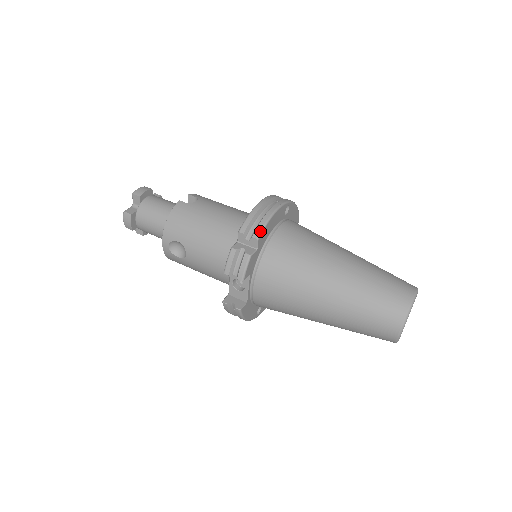
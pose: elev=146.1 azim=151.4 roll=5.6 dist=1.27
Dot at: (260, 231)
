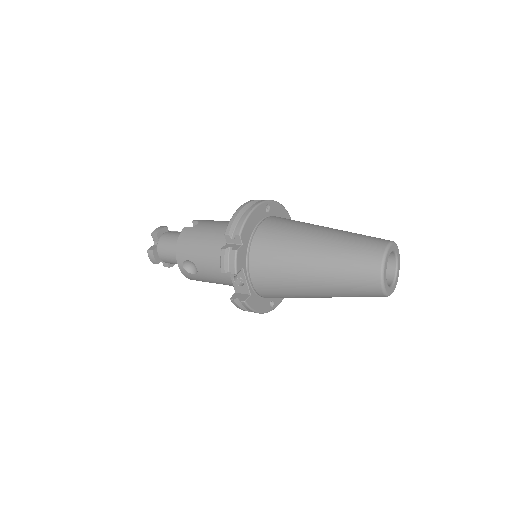
Dot at: (240, 228)
